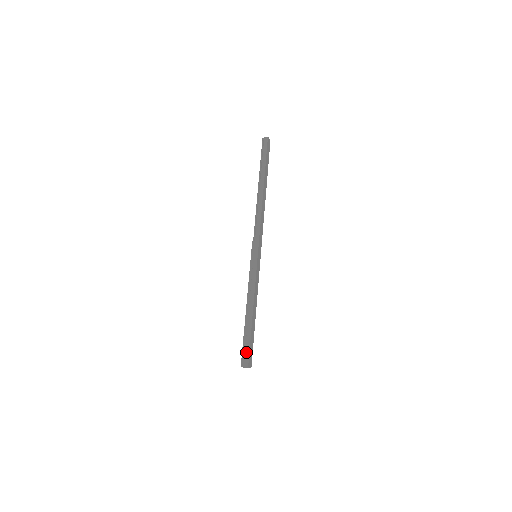
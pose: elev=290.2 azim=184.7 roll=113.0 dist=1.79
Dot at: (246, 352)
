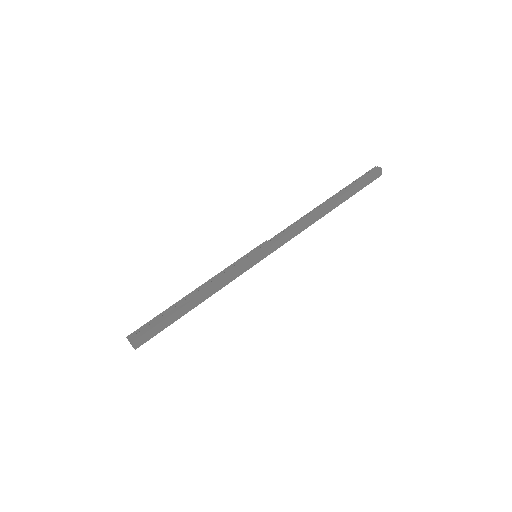
Dot at: (146, 328)
